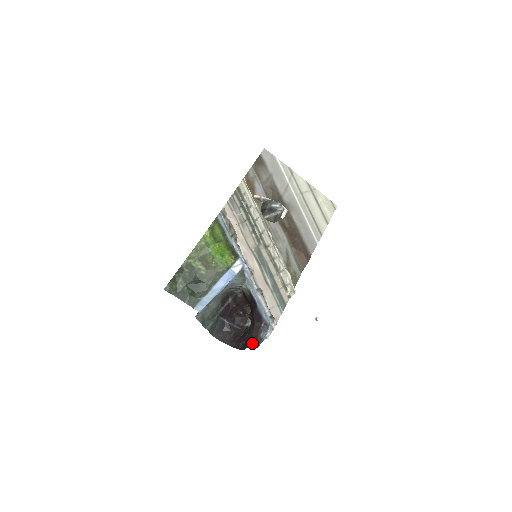
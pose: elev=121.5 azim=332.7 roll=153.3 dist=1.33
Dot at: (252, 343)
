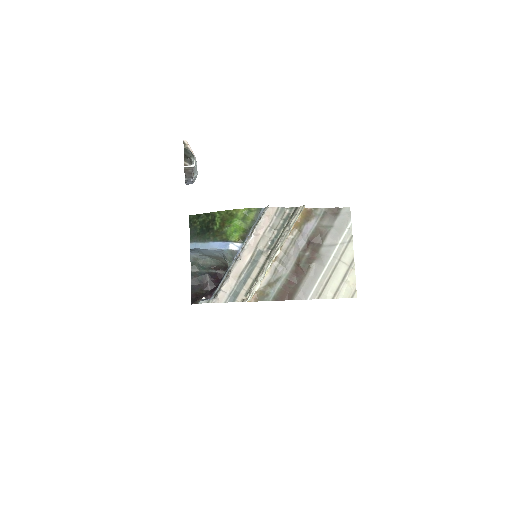
Dot at: (194, 300)
